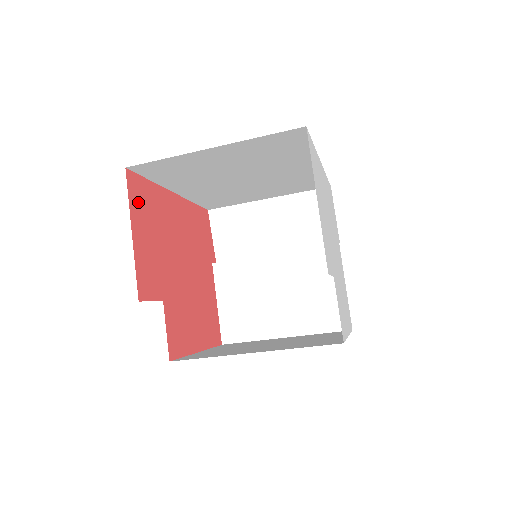
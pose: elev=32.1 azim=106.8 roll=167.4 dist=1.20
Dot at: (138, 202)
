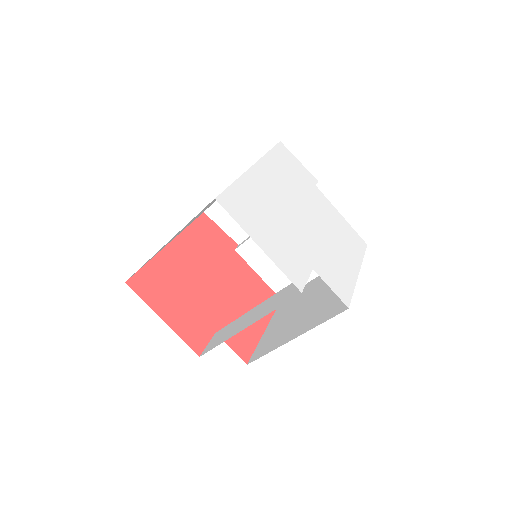
Dot at: (150, 292)
